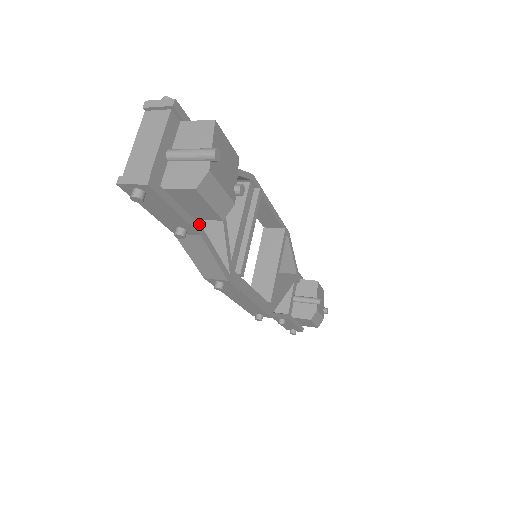
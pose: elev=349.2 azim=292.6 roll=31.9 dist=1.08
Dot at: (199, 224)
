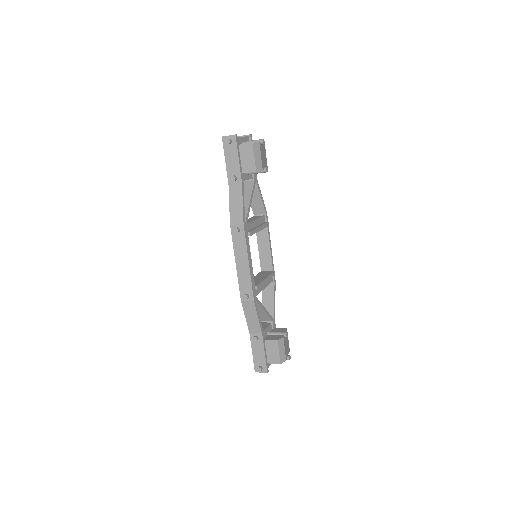
Dot at: occluded
